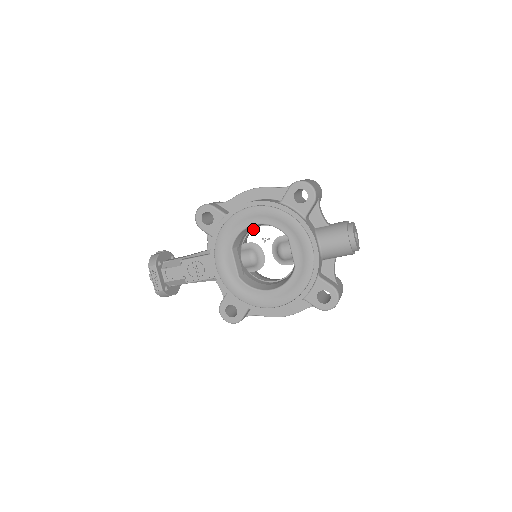
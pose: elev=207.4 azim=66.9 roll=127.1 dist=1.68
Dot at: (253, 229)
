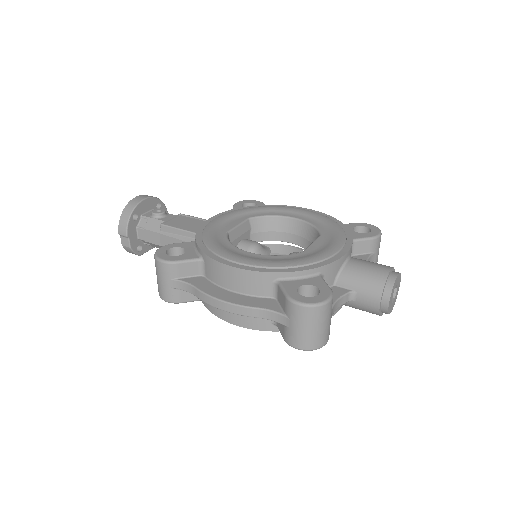
Dot at: occluded
